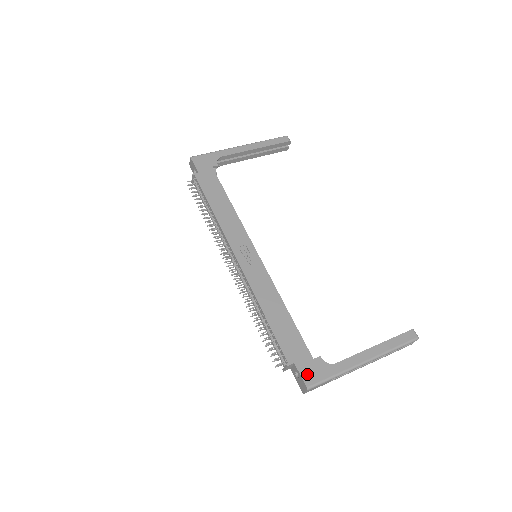
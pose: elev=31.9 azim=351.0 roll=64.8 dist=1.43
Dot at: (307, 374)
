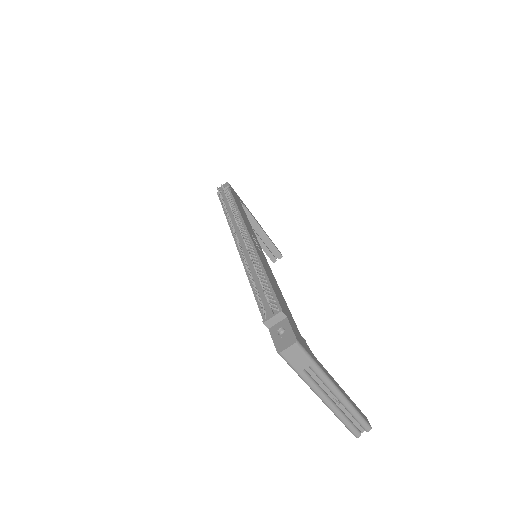
Dot at: (297, 334)
